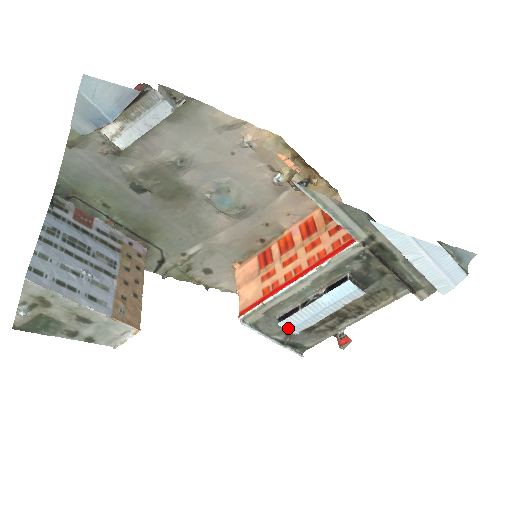
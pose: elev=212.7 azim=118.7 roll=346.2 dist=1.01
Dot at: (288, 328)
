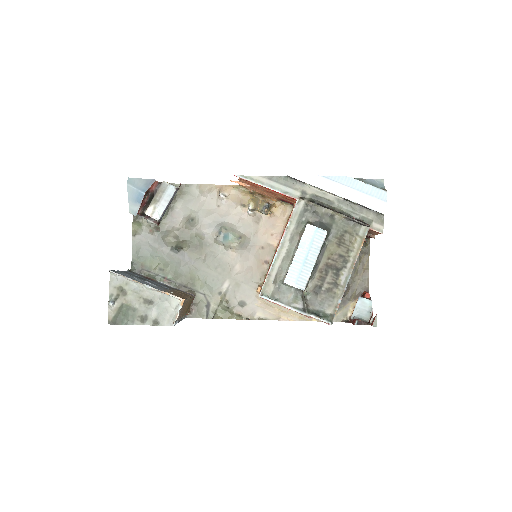
Dot at: (293, 284)
